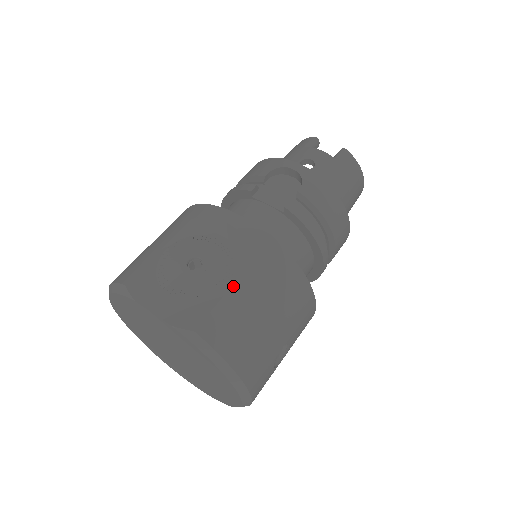
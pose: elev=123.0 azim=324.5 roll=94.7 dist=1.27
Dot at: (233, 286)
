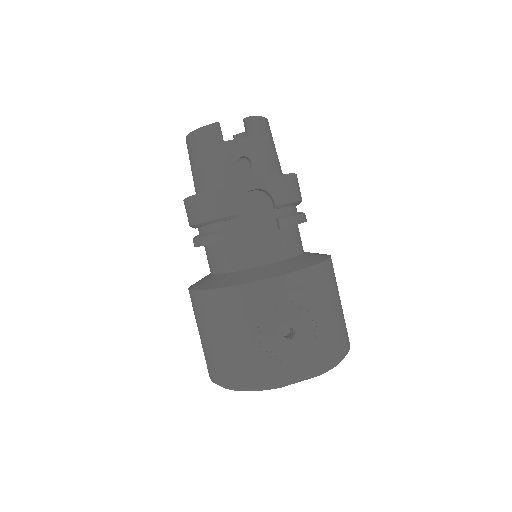
Dot at: (322, 321)
